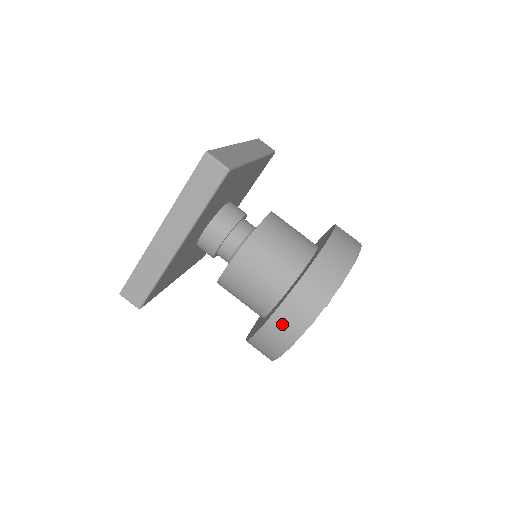
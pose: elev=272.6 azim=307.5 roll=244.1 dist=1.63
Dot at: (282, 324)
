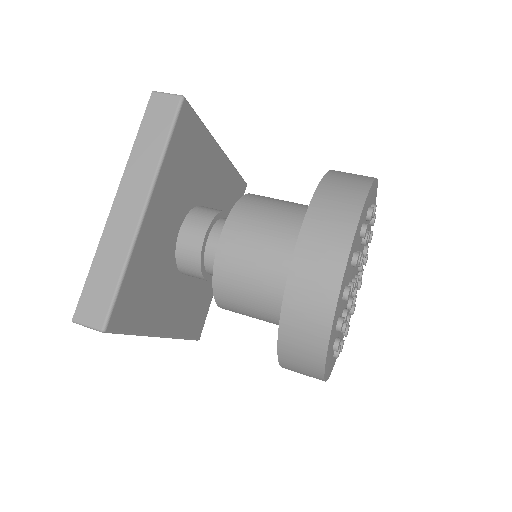
Dot at: (313, 257)
